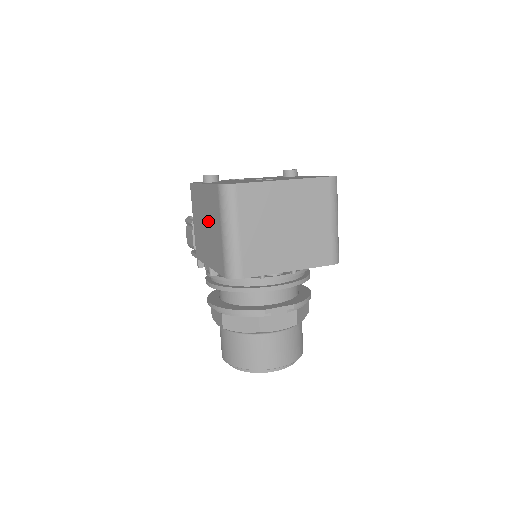
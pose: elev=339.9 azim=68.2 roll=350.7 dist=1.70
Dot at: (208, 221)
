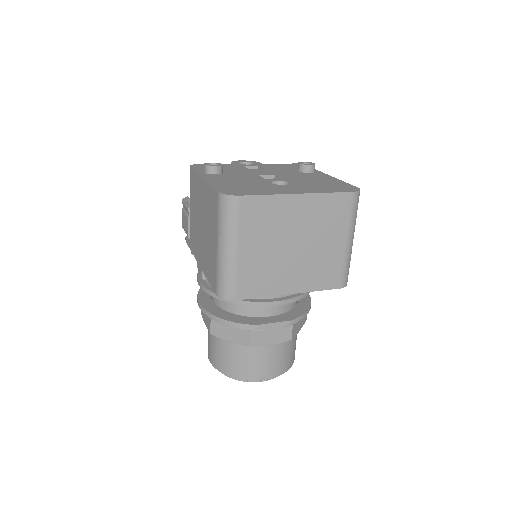
Dot at: (204, 222)
